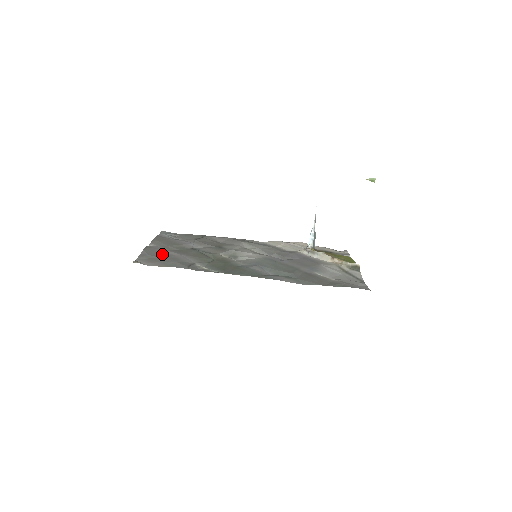
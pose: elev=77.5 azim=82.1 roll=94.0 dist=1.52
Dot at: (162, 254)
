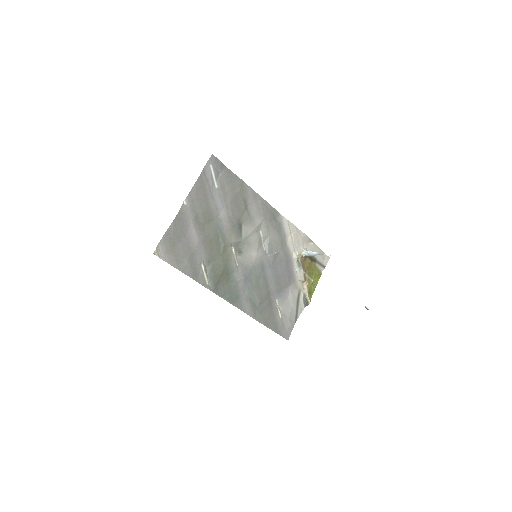
Dot at: (185, 234)
